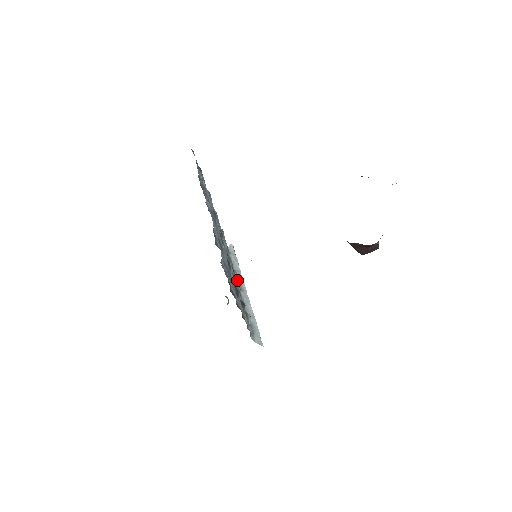
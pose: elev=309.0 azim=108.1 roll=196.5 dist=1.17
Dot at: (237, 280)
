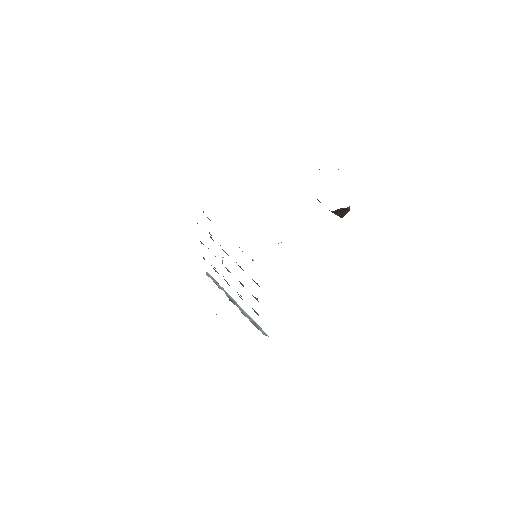
Dot at: (226, 295)
